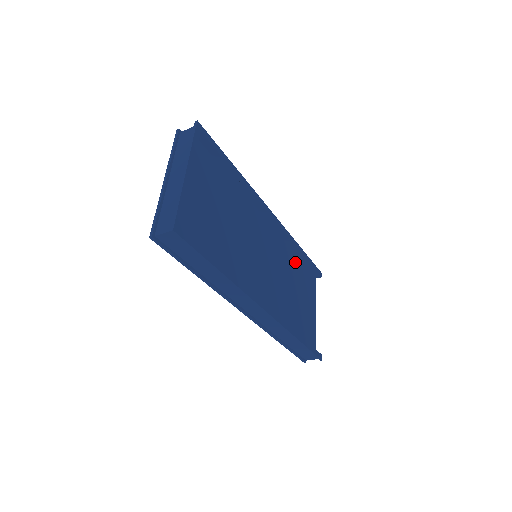
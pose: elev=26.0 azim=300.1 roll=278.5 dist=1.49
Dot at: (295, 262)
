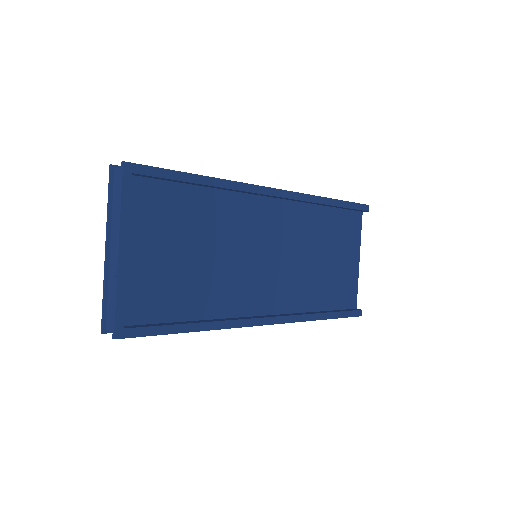
Dot at: (324, 217)
